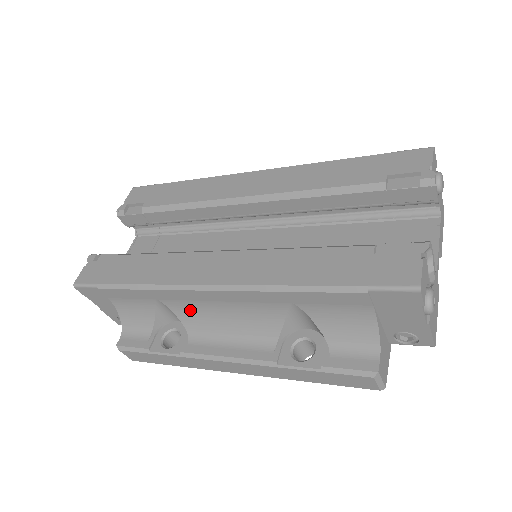
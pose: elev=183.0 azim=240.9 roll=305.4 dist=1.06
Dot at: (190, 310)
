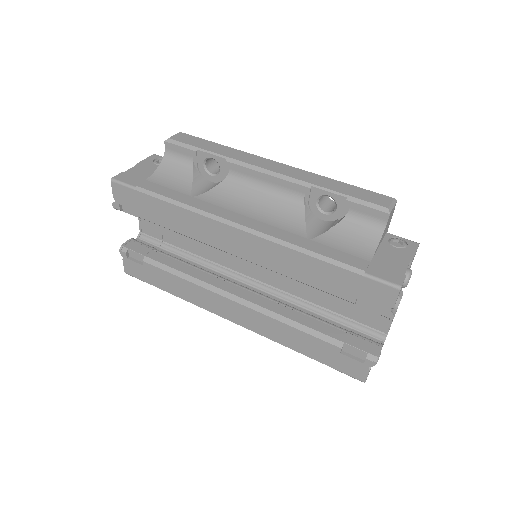
Dot at: occluded
